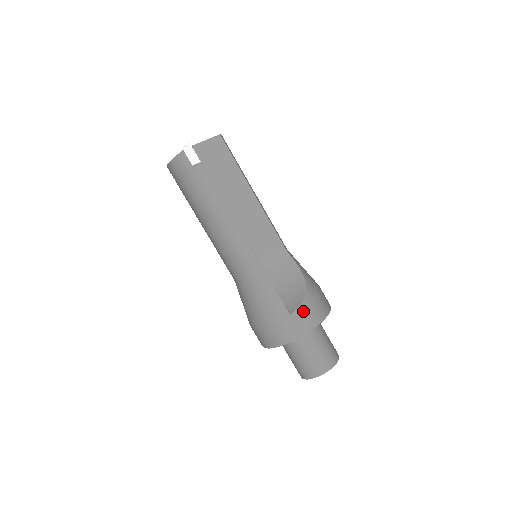
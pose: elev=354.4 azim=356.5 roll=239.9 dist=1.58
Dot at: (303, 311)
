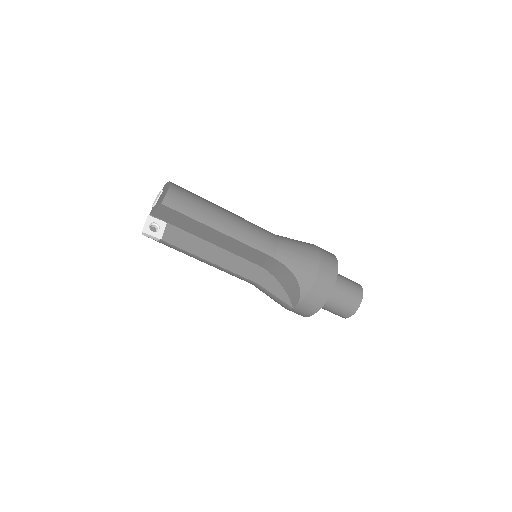
Dot at: (302, 305)
